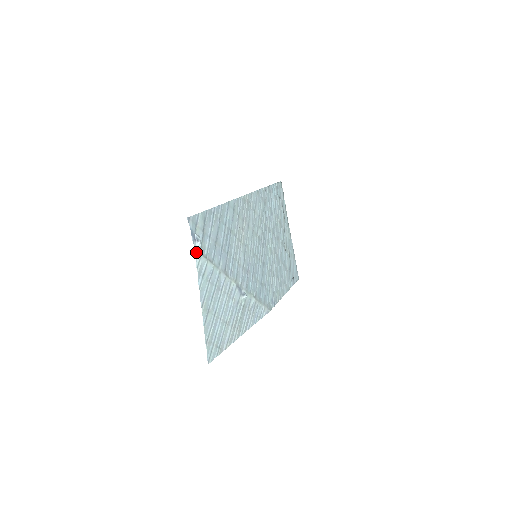
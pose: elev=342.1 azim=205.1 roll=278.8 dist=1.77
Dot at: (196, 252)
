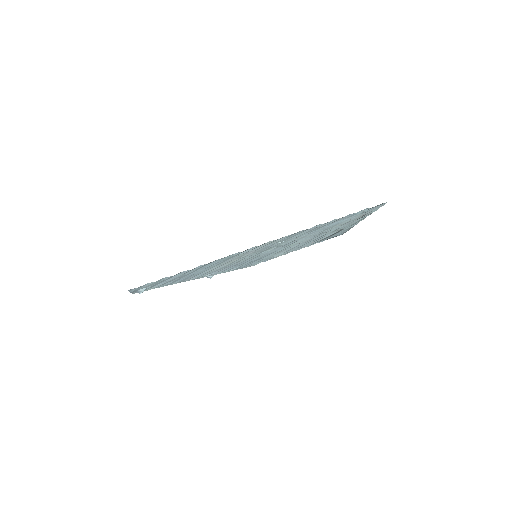
Dot at: occluded
